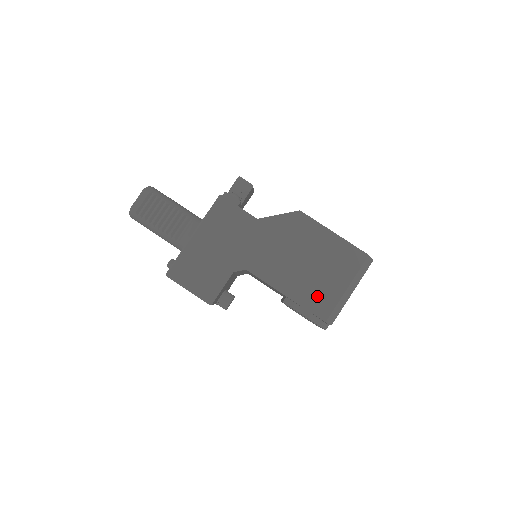
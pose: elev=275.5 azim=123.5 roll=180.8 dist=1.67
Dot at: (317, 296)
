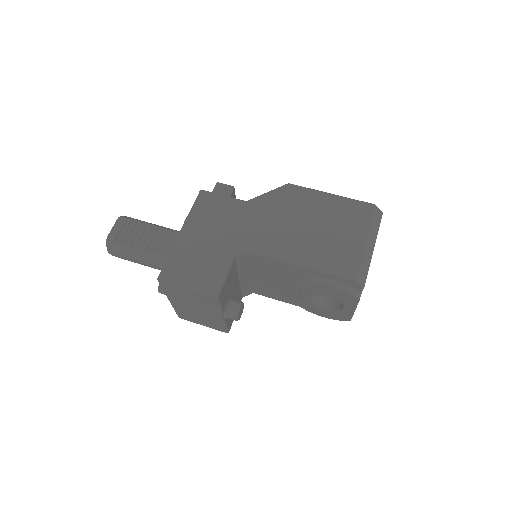
Dot at: (336, 257)
